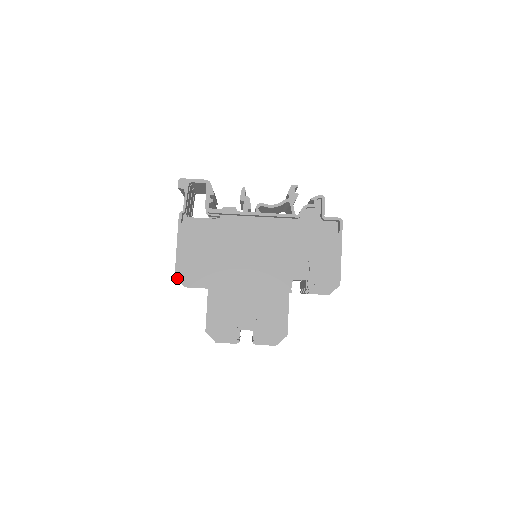
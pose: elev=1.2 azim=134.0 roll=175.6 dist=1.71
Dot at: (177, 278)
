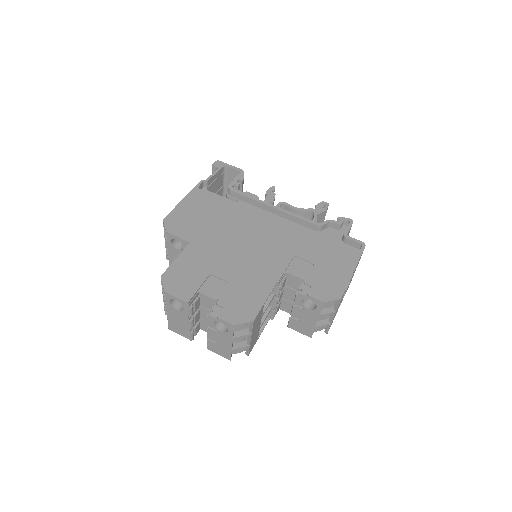
Dot at: (164, 222)
